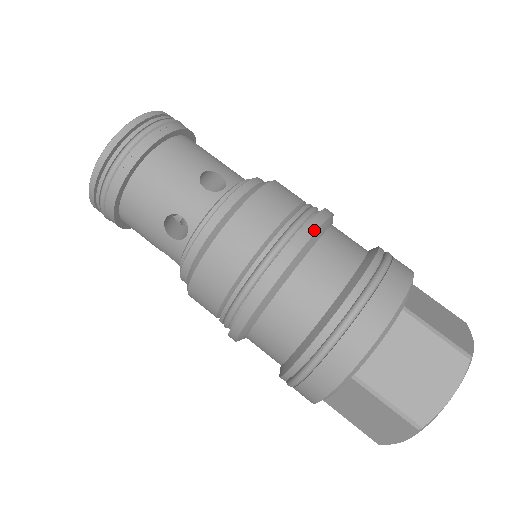
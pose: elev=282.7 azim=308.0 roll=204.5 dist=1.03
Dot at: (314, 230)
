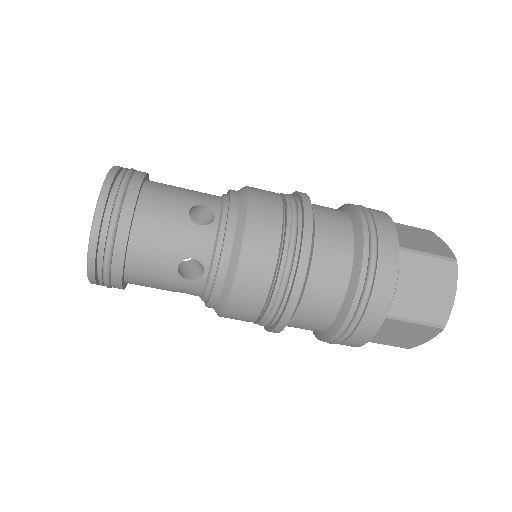
Dot at: (296, 300)
